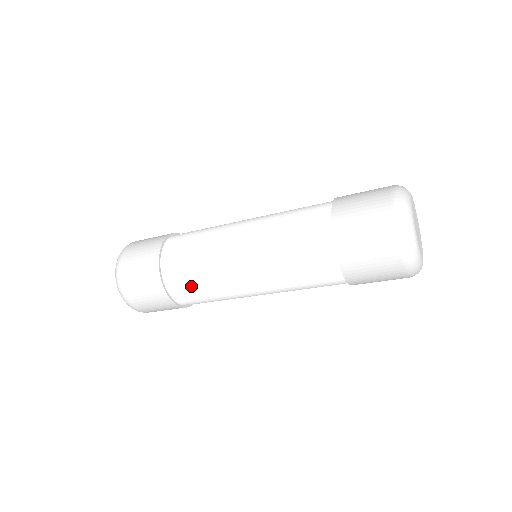
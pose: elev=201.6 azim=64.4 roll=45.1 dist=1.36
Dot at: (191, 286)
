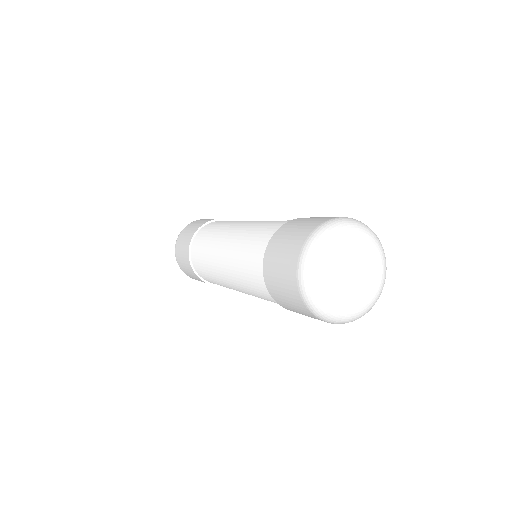
Dot at: (210, 279)
